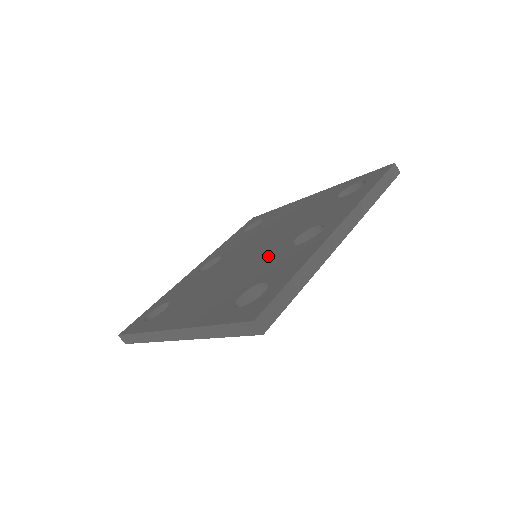
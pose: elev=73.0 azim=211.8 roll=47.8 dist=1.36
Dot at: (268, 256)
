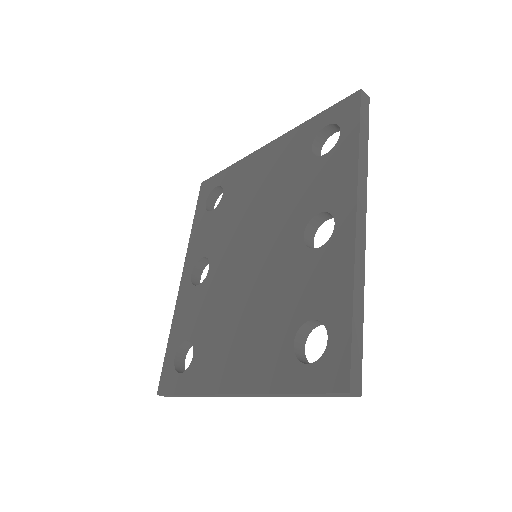
Dot at: (284, 267)
